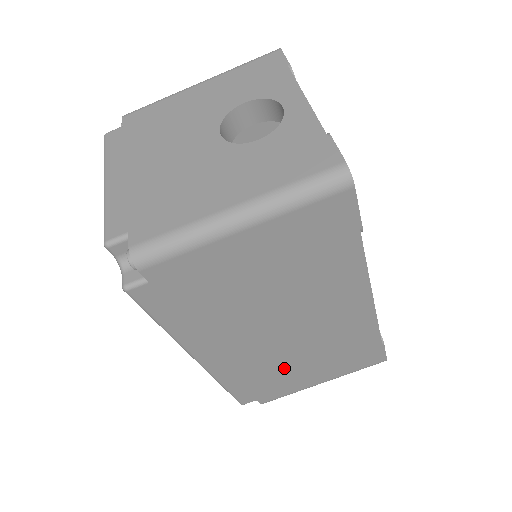
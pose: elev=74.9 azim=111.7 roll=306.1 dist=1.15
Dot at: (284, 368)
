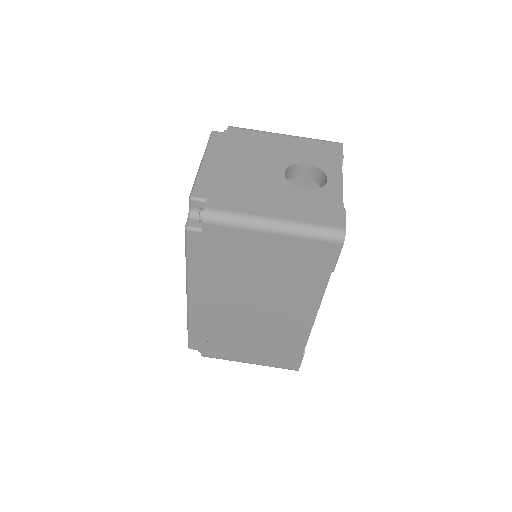
Dot at: (234, 336)
